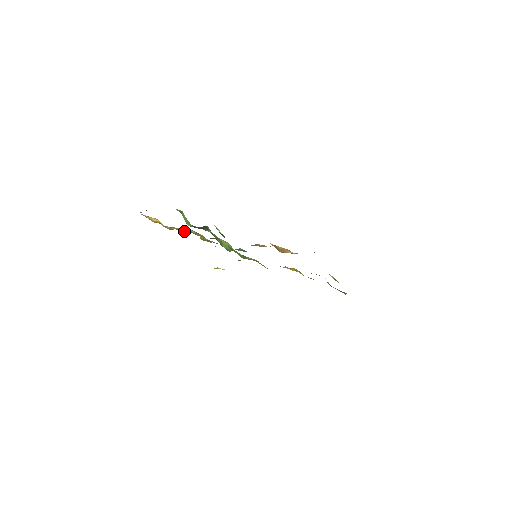
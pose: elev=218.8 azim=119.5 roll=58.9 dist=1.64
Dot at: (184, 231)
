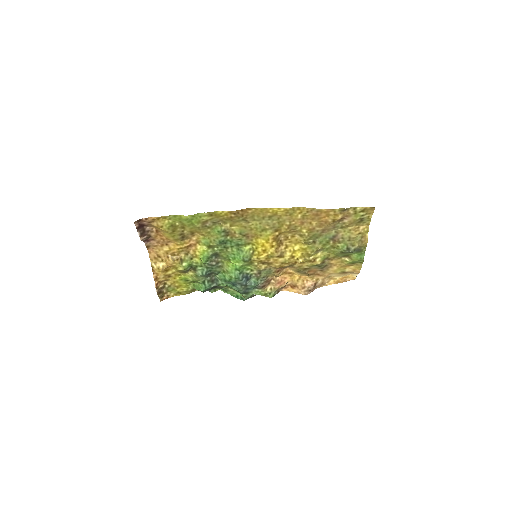
Dot at: (186, 262)
